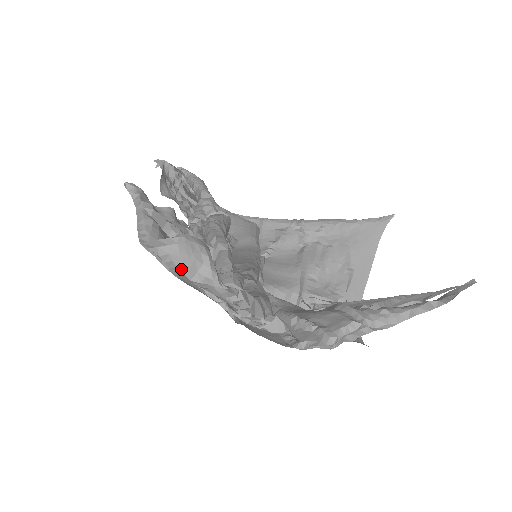
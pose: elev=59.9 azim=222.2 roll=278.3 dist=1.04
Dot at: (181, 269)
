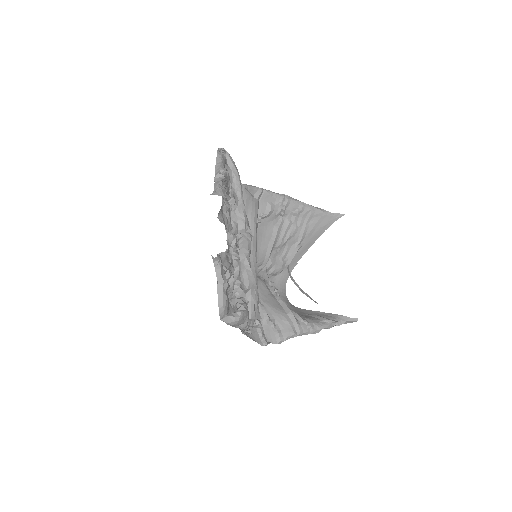
Dot at: (233, 326)
